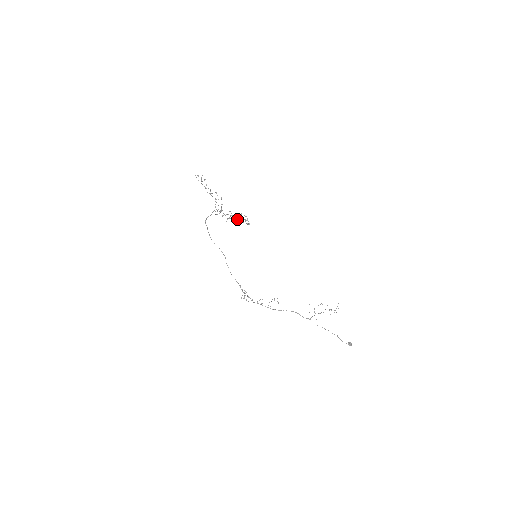
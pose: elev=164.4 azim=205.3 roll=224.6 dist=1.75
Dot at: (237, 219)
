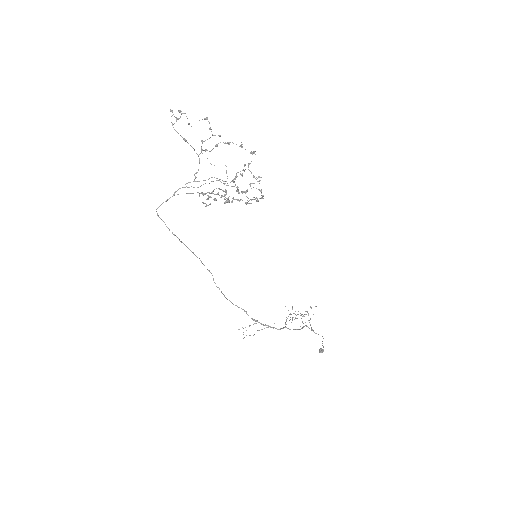
Dot at: occluded
